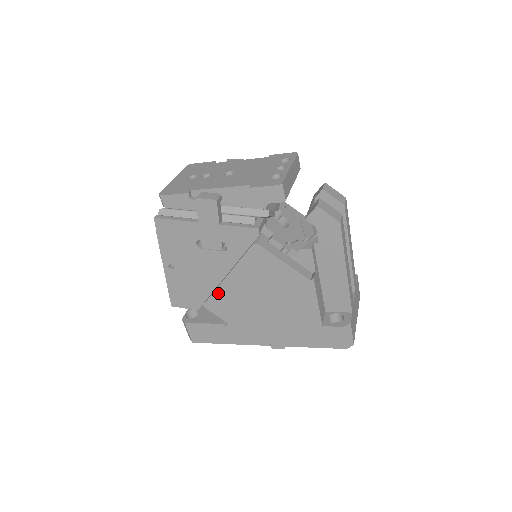
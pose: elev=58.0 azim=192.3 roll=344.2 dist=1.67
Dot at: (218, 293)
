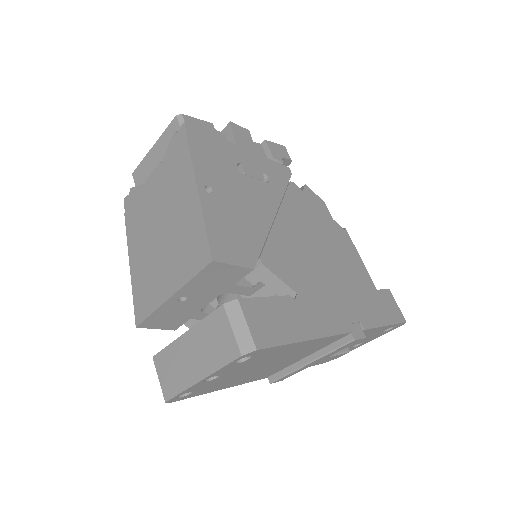
Dot at: (273, 239)
